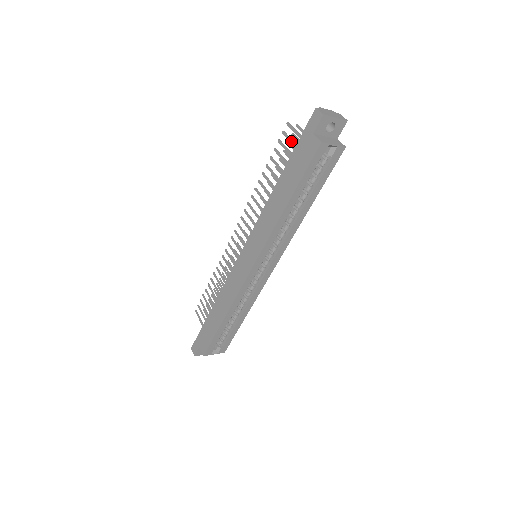
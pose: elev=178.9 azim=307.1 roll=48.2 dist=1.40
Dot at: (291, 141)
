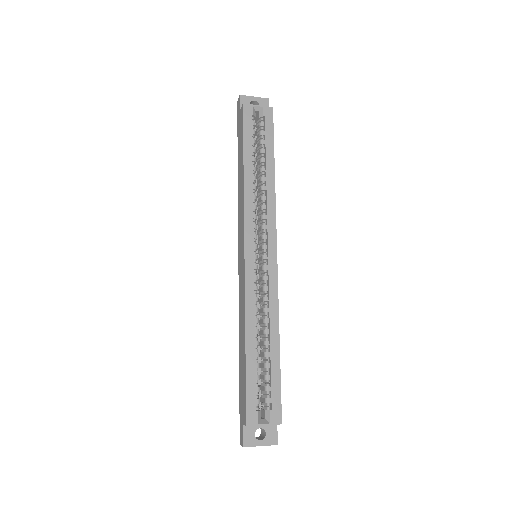
Dot at: occluded
